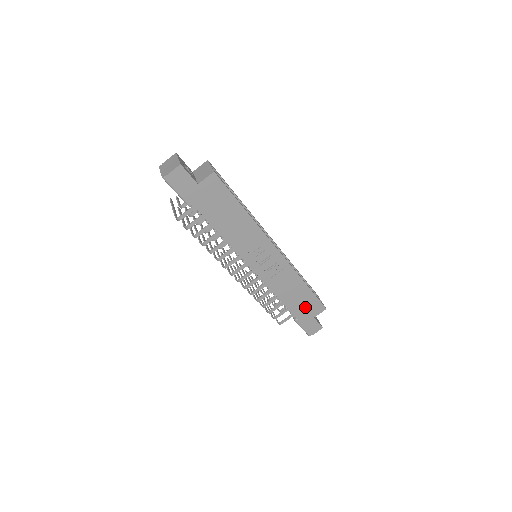
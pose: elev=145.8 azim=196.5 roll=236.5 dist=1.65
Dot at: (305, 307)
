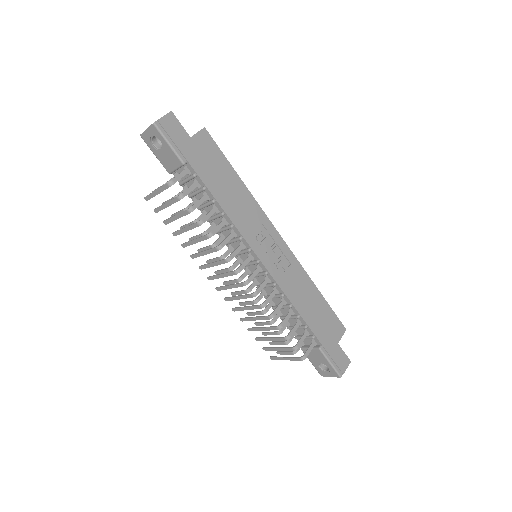
Dot at: (325, 325)
